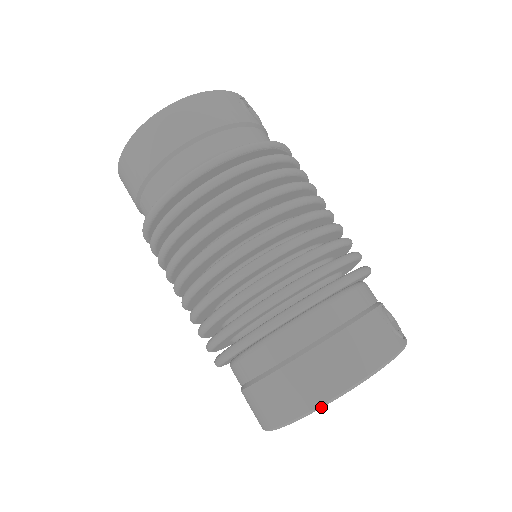
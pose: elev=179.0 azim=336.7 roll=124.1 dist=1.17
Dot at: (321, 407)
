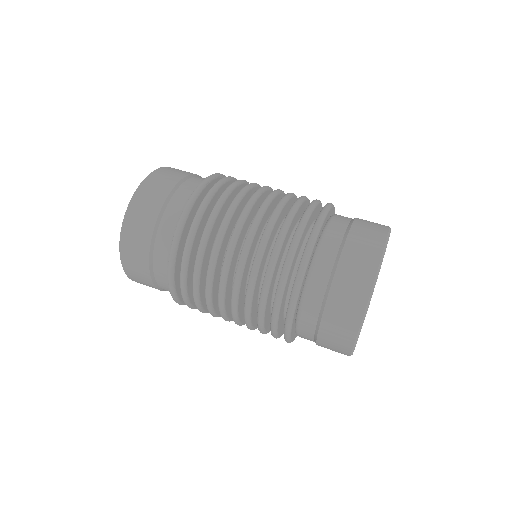
Dot at: (383, 256)
